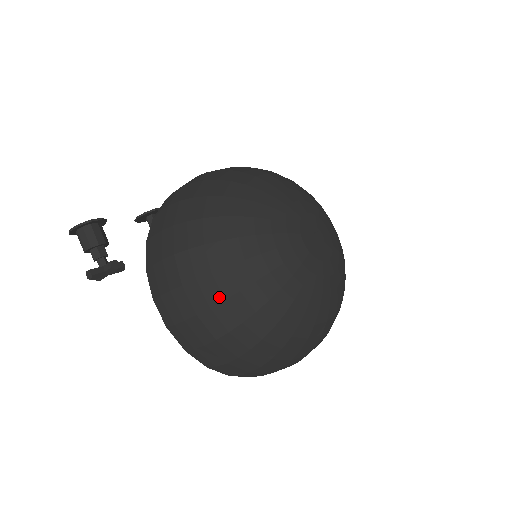
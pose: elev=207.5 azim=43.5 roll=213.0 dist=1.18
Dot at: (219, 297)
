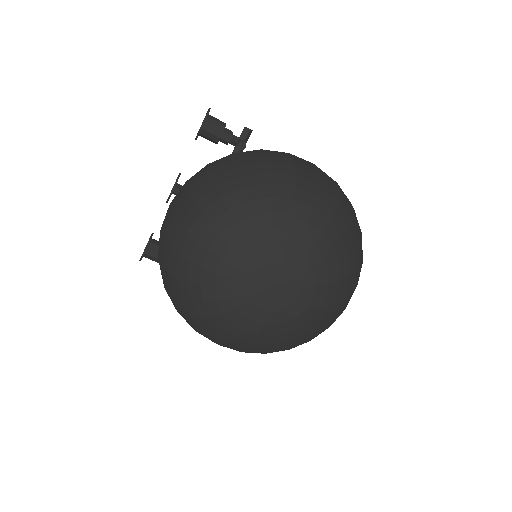
Dot at: occluded
